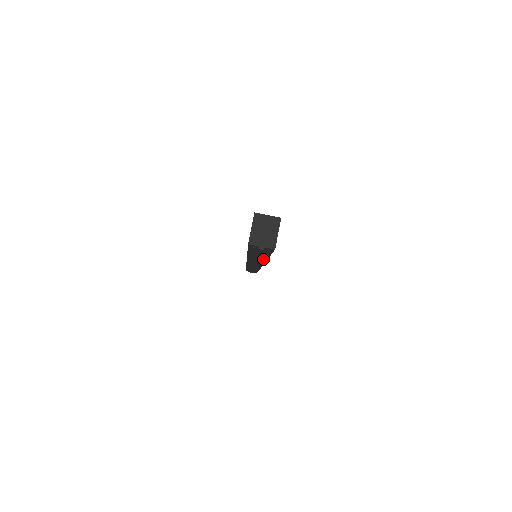
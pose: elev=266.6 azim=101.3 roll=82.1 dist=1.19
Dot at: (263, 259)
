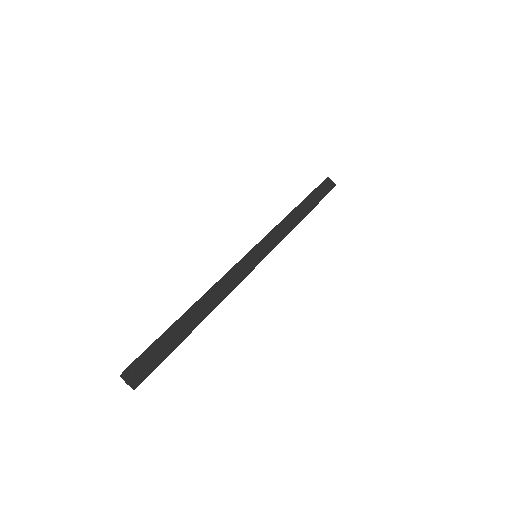
Dot at: occluded
